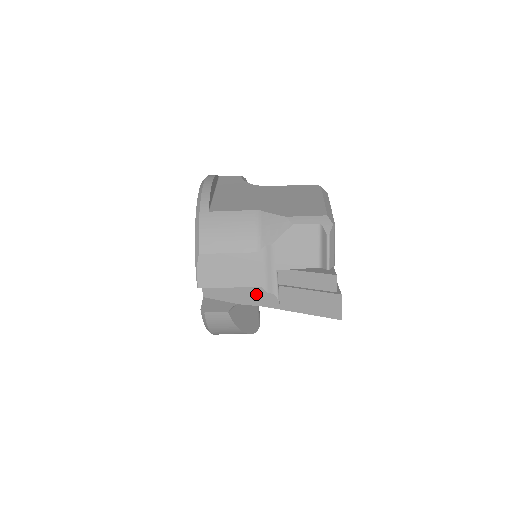
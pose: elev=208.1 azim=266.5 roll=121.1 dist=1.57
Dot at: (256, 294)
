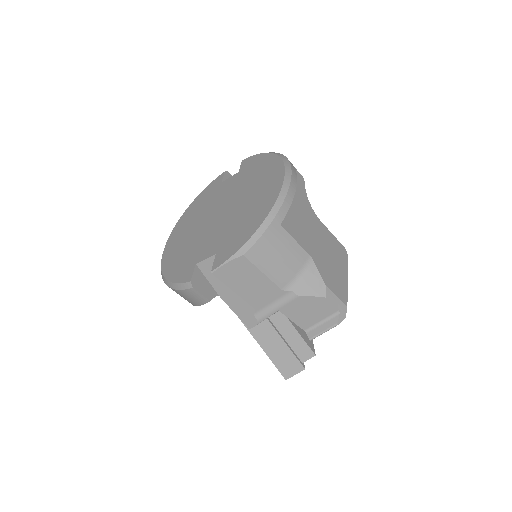
Dot at: (244, 307)
